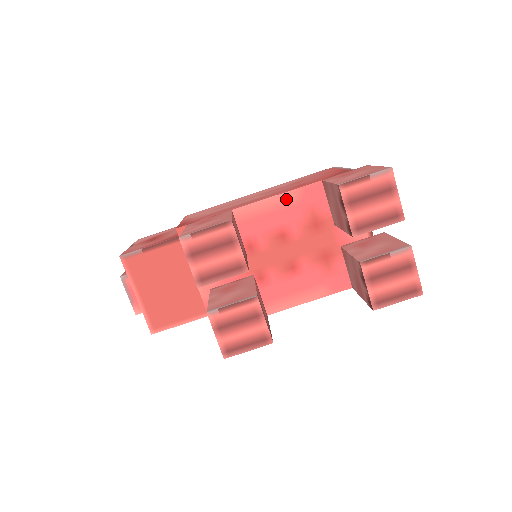
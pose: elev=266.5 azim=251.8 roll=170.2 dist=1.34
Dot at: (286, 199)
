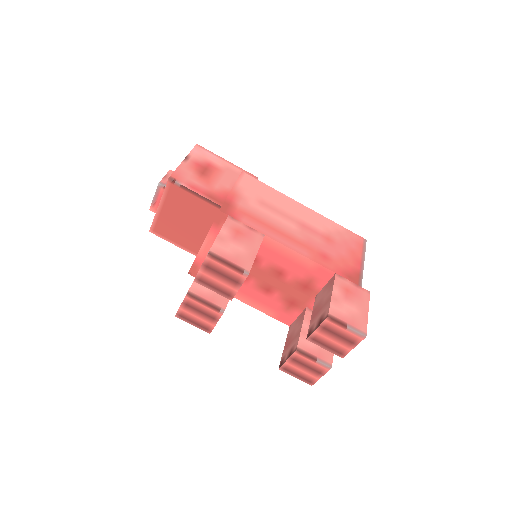
Dot at: (304, 261)
